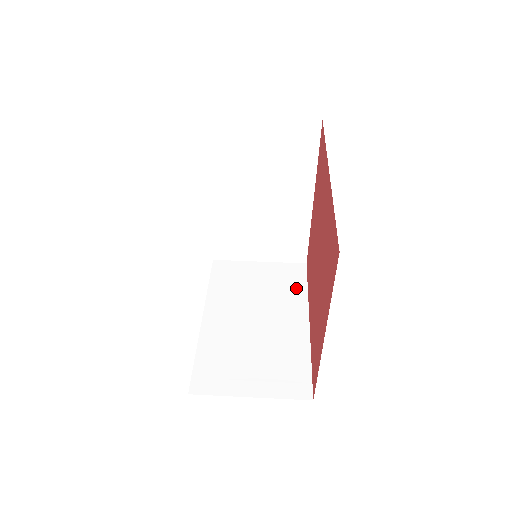
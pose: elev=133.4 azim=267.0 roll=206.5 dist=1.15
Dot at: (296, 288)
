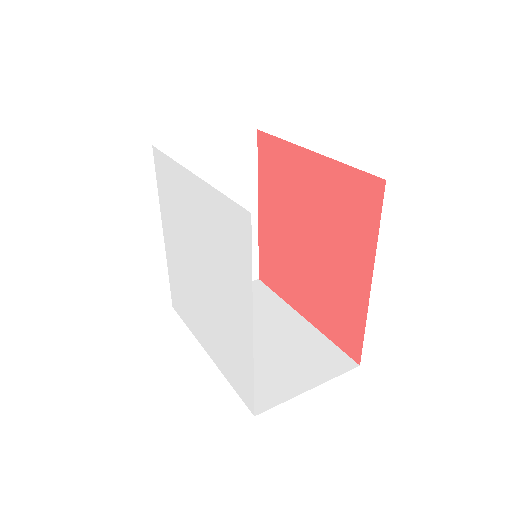
Dot at: (268, 298)
